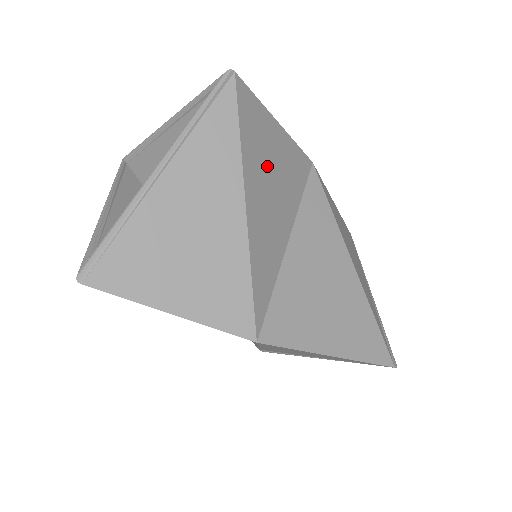
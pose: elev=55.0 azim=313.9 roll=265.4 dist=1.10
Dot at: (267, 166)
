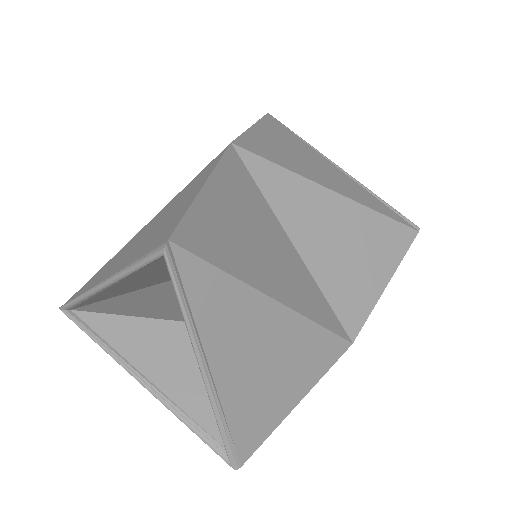
Dot at: (246, 240)
